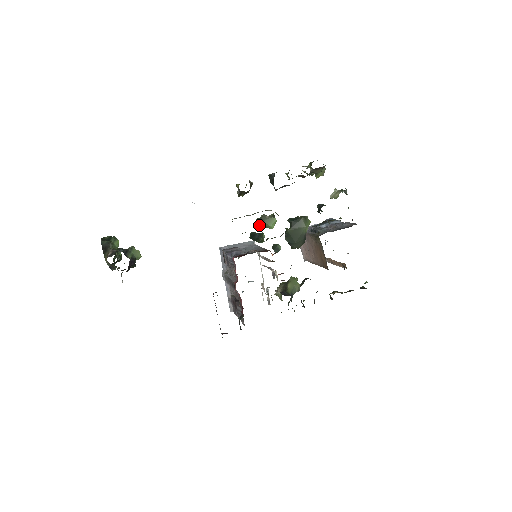
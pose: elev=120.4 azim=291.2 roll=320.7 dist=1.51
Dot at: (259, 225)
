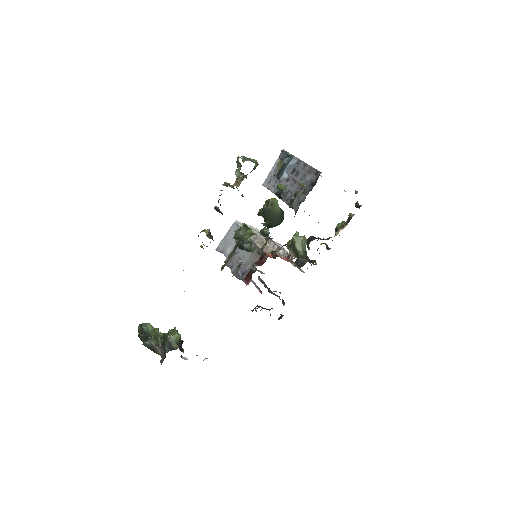
Dot at: occluded
